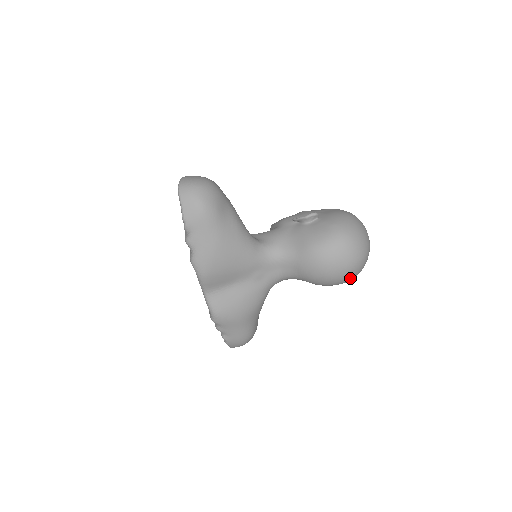
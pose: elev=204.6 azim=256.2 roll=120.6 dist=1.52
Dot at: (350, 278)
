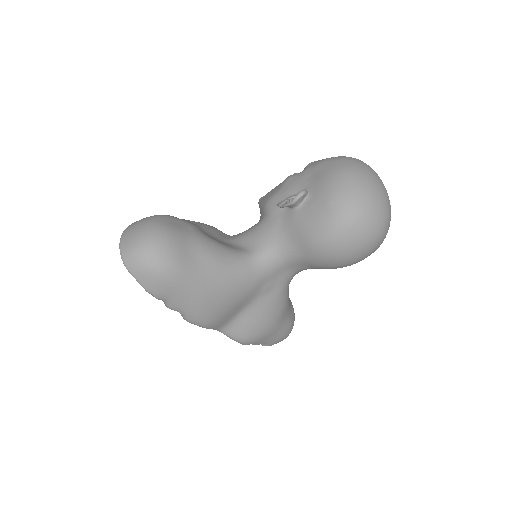
Dot at: (377, 248)
